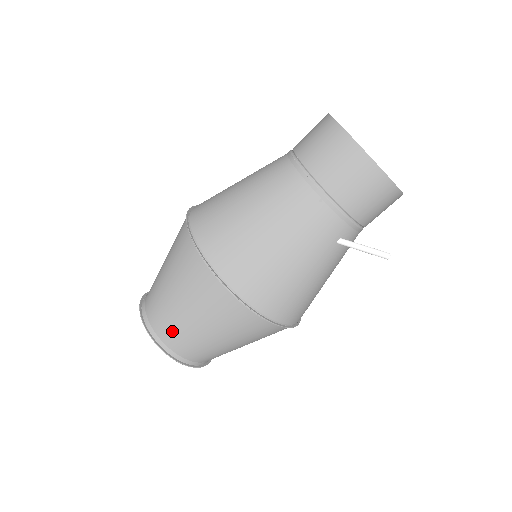
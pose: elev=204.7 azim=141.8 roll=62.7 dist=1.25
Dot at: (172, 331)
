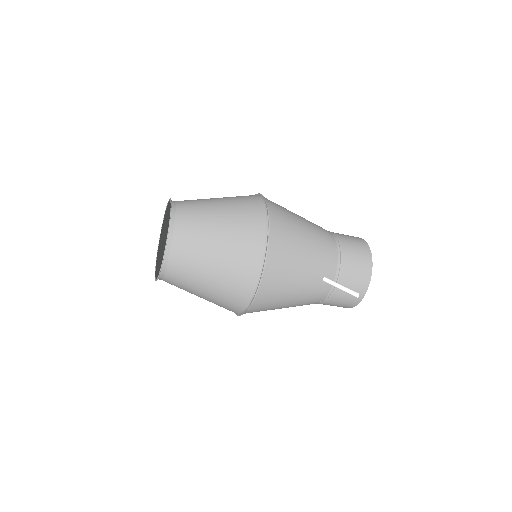
Dot at: (193, 217)
